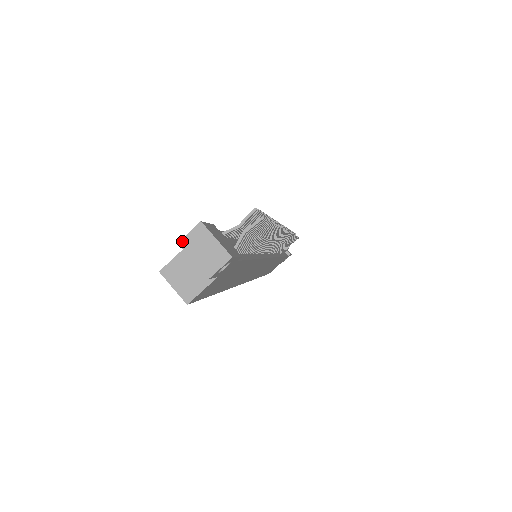
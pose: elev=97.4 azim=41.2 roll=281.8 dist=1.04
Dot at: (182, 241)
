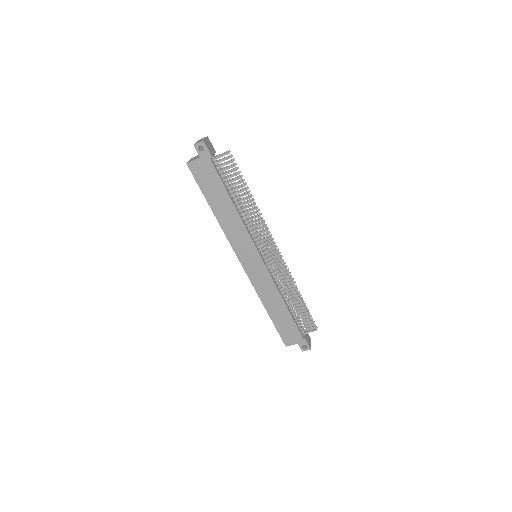
Dot at: (199, 140)
